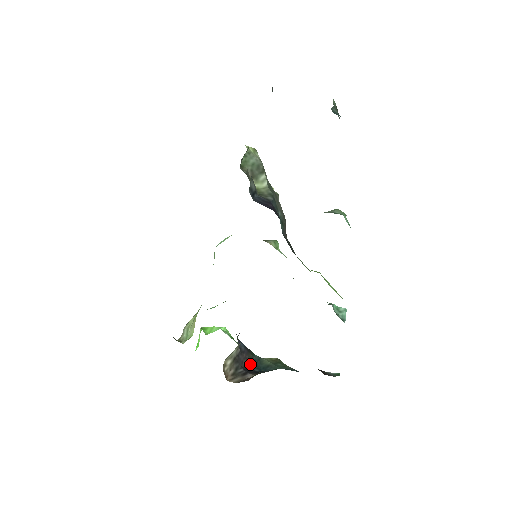
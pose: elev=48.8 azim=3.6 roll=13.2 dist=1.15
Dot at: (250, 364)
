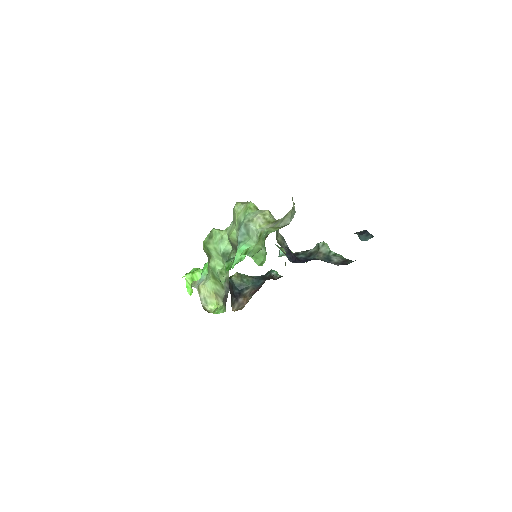
Dot at: (233, 290)
